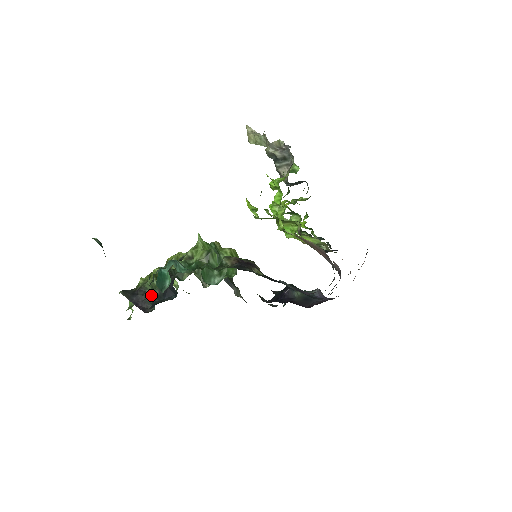
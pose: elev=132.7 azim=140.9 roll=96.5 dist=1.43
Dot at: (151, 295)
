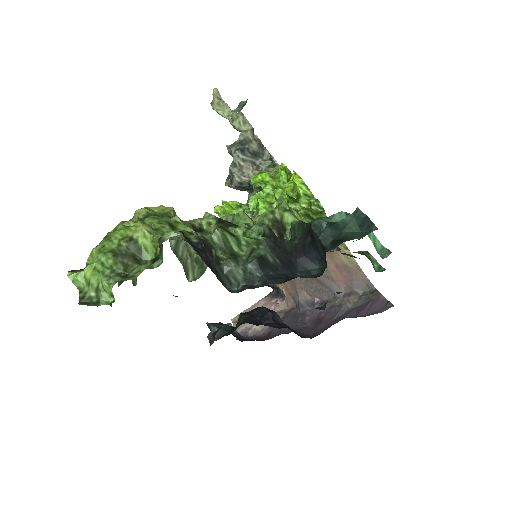
Dot at: (259, 260)
